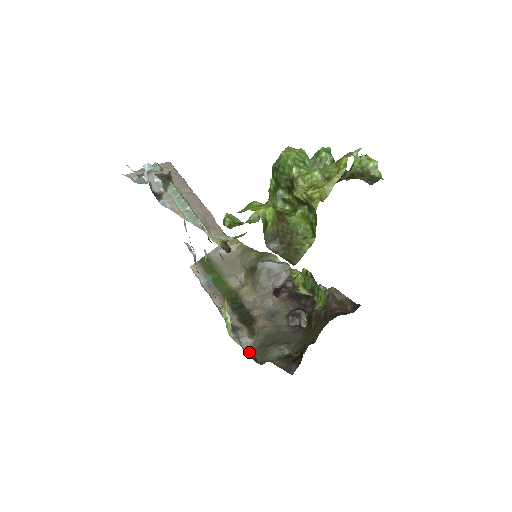
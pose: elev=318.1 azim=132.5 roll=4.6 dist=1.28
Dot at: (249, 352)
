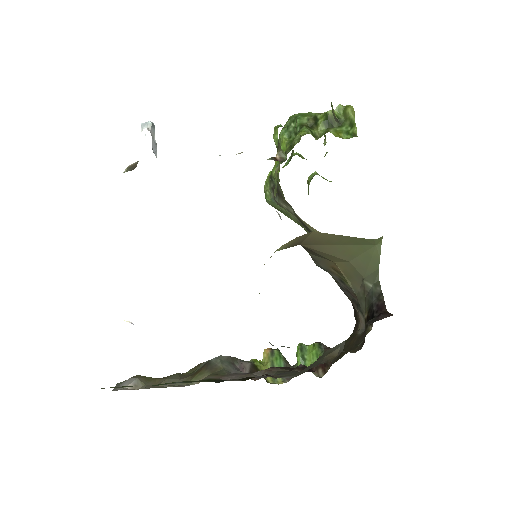
Dot at: occluded
